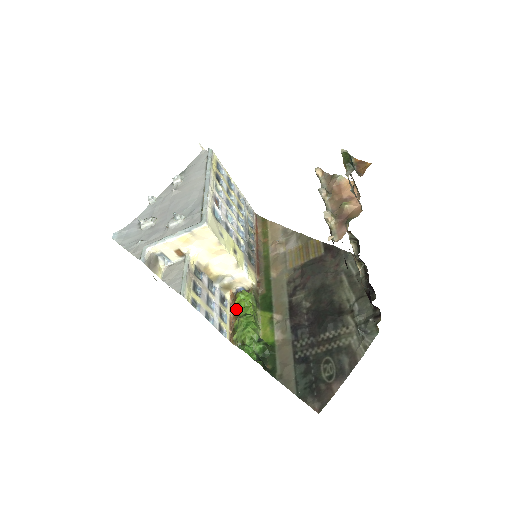
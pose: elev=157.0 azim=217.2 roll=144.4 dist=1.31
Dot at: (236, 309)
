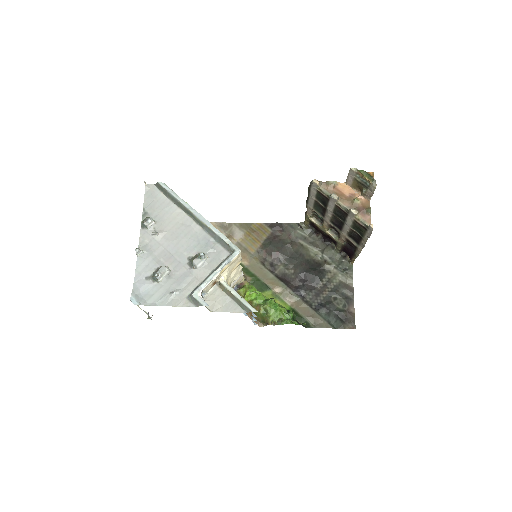
Dot at: (248, 302)
